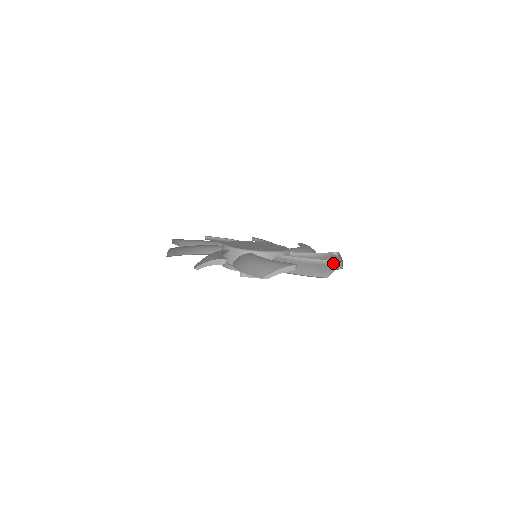
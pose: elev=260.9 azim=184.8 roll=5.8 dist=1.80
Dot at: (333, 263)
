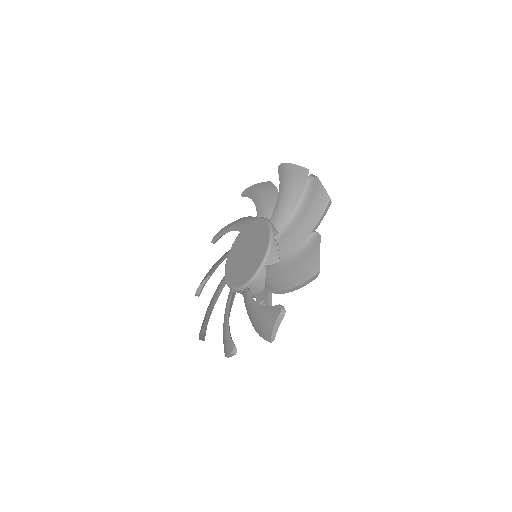
Dot at: (312, 238)
